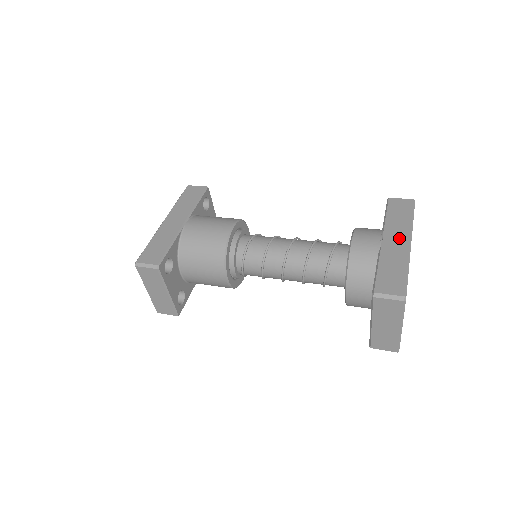
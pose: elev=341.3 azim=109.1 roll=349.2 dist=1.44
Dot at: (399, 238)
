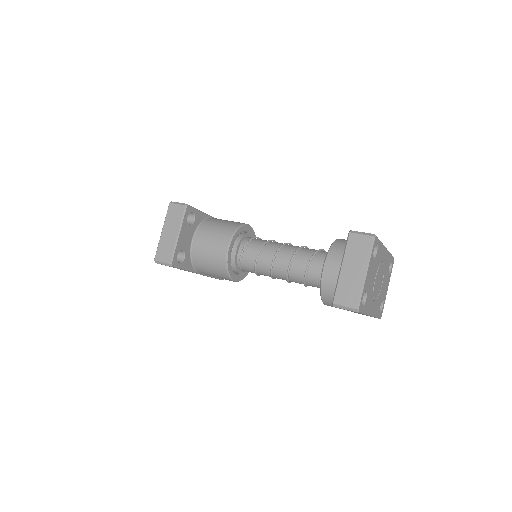
Dot at: occluded
